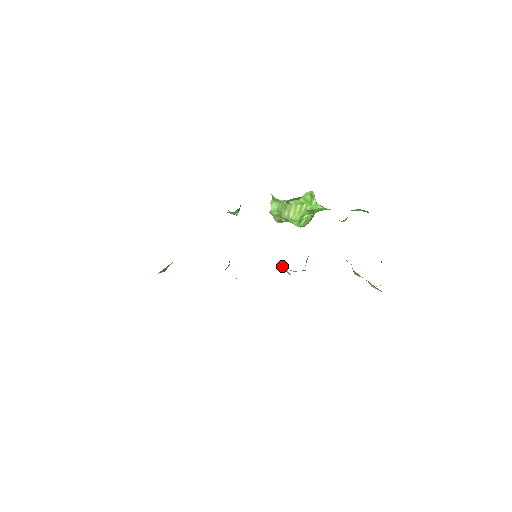
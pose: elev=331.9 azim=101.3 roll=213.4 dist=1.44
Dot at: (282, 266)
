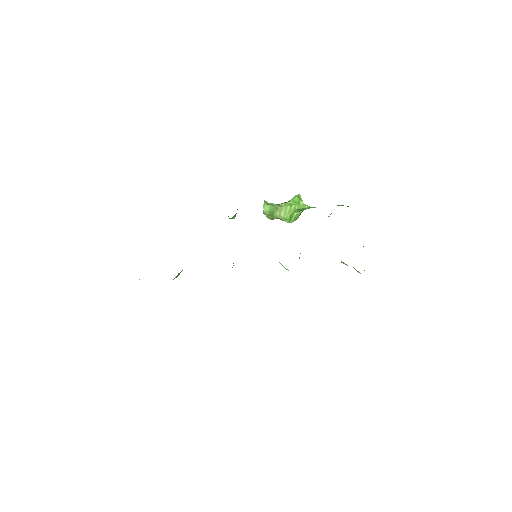
Dot at: occluded
